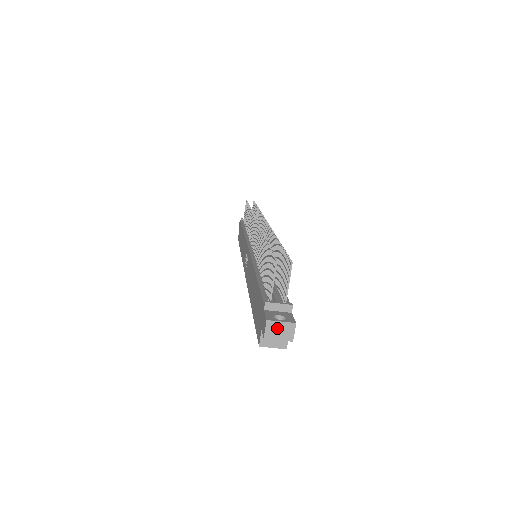
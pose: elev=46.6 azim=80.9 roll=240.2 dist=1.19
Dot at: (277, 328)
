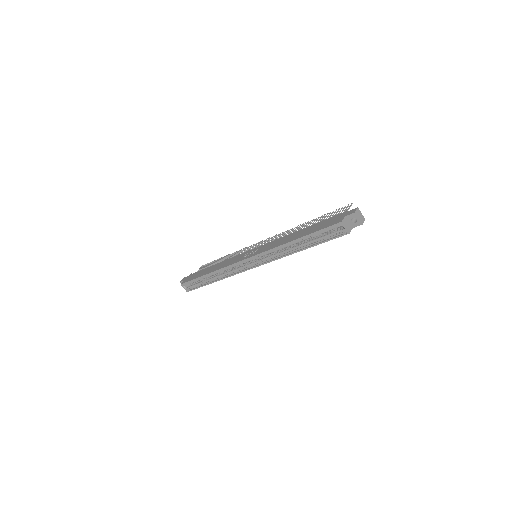
Dot at: (360, 214)
